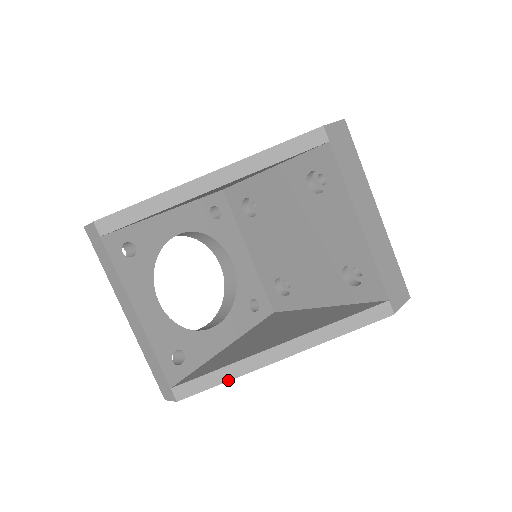
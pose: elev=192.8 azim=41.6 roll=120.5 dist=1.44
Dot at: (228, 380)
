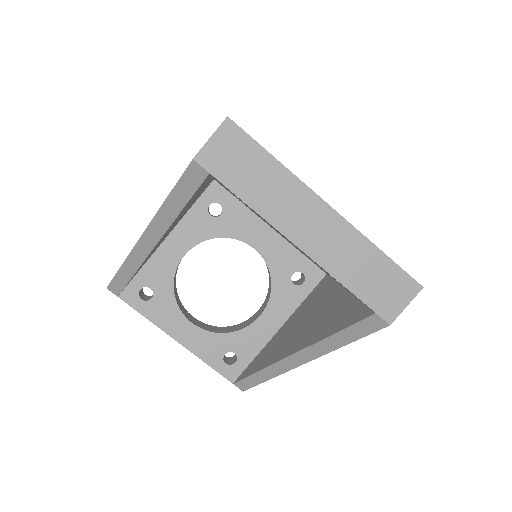
Dot at: (268, 379)
